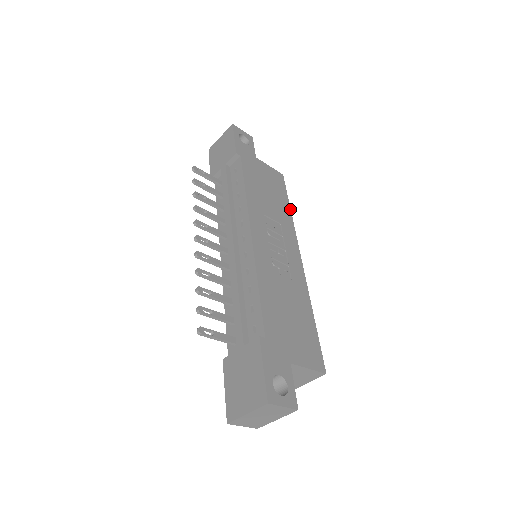
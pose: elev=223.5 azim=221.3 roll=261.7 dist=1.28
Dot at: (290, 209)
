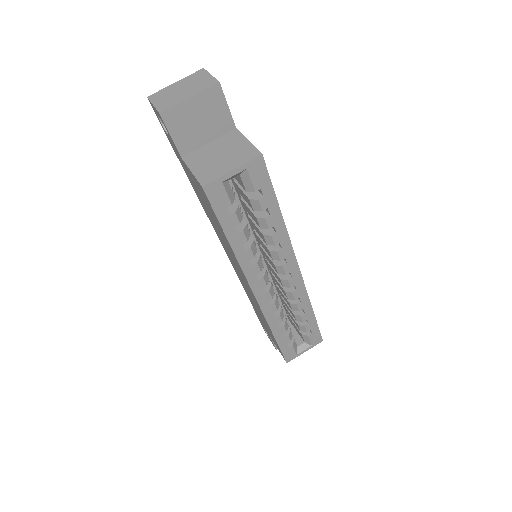
Dot at: (313, 311)
